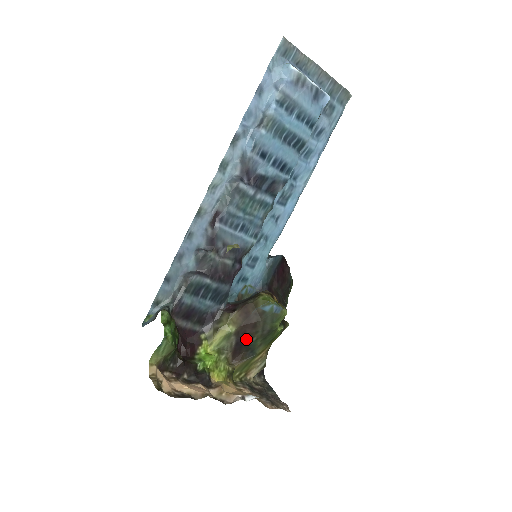
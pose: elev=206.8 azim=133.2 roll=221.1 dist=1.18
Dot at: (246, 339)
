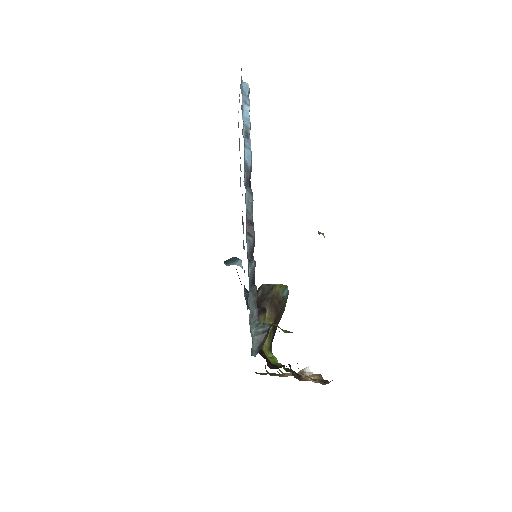
Dot at: (275, 330)
